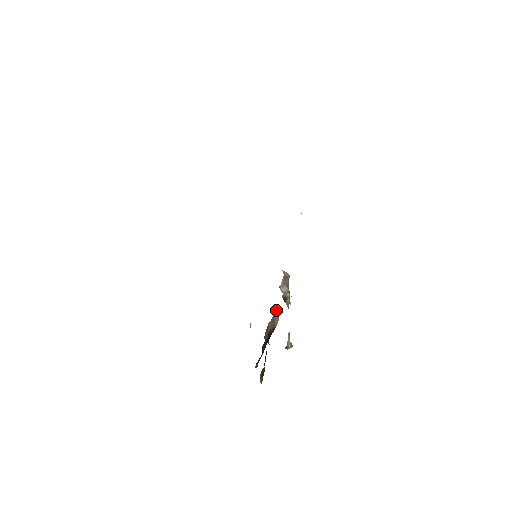
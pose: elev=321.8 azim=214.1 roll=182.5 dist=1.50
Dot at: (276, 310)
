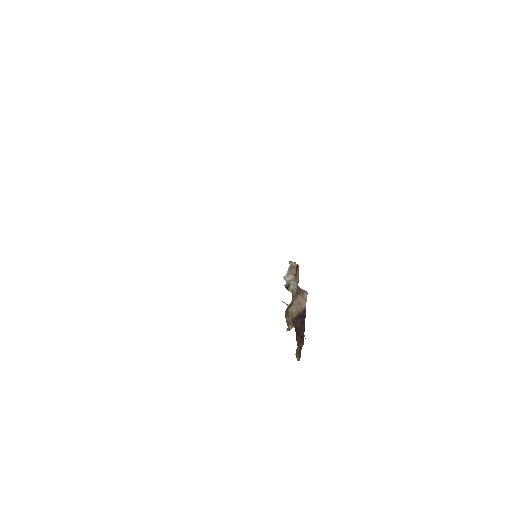
Dot at: (300, 295)
